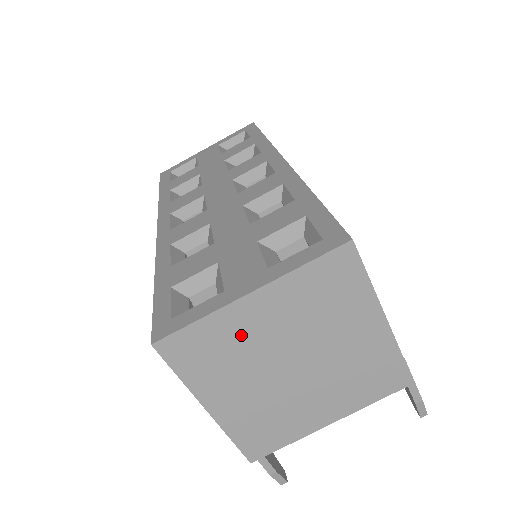
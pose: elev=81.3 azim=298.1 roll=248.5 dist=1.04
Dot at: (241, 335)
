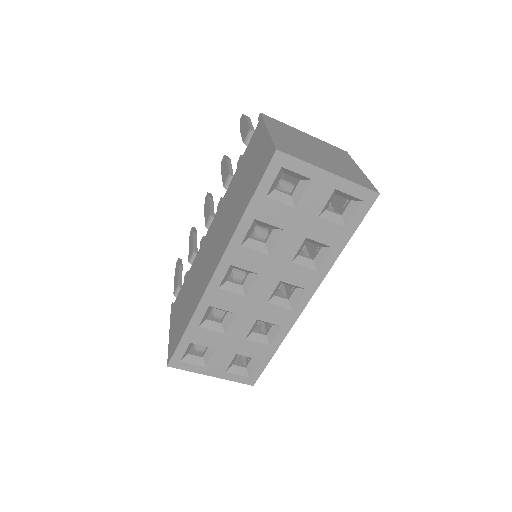
Dot at: occluded
